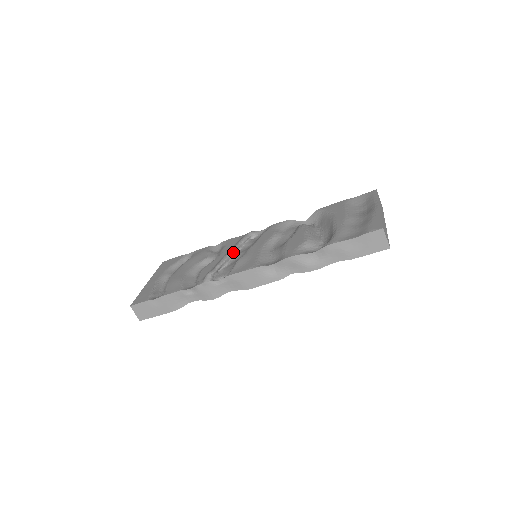
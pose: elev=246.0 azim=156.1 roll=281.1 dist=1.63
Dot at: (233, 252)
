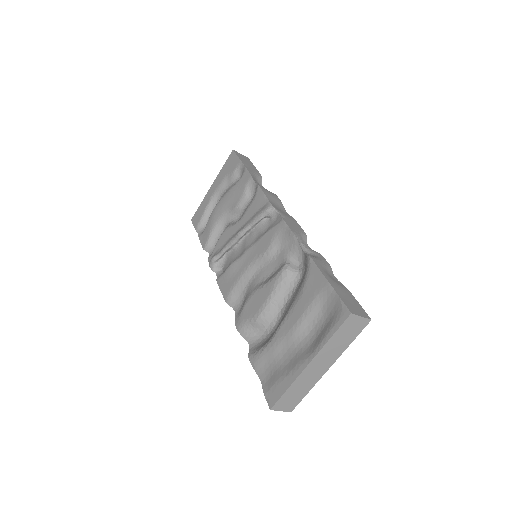
Dot at: (239, 238)
